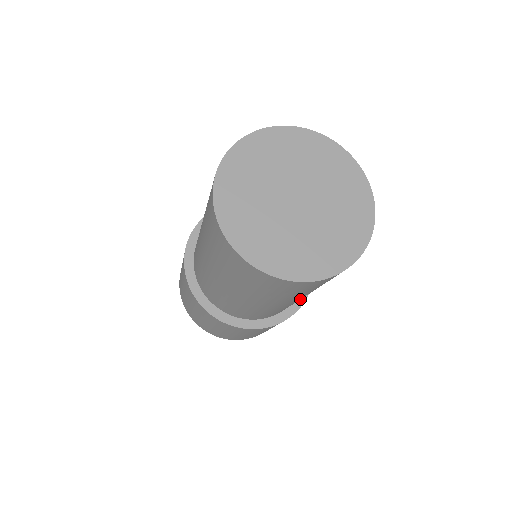
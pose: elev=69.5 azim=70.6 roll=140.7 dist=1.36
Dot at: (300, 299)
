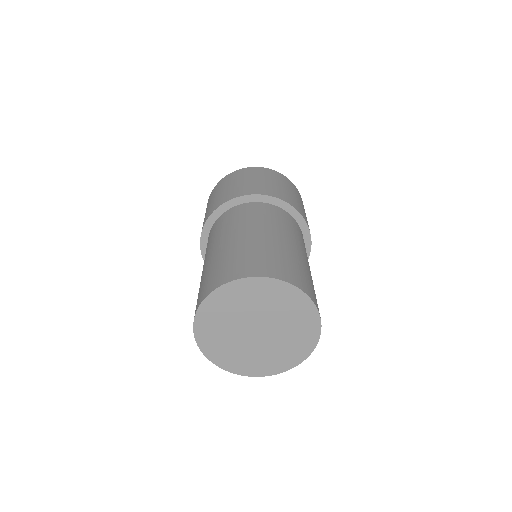
Dot at: (306, 236)
